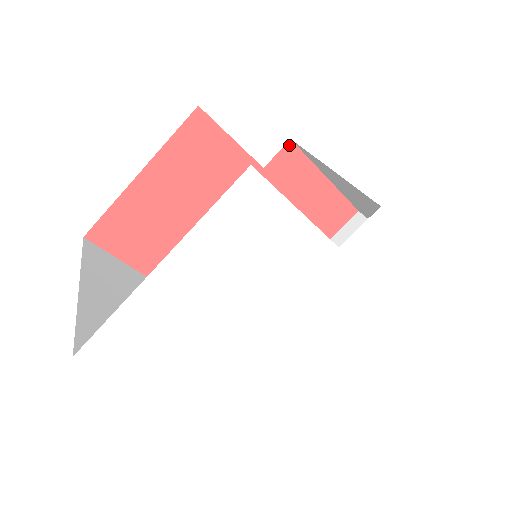
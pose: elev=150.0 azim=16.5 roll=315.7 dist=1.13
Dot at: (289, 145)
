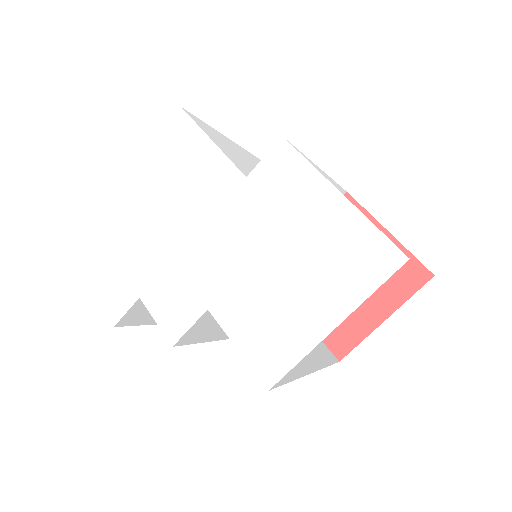
Dot at: occluded
